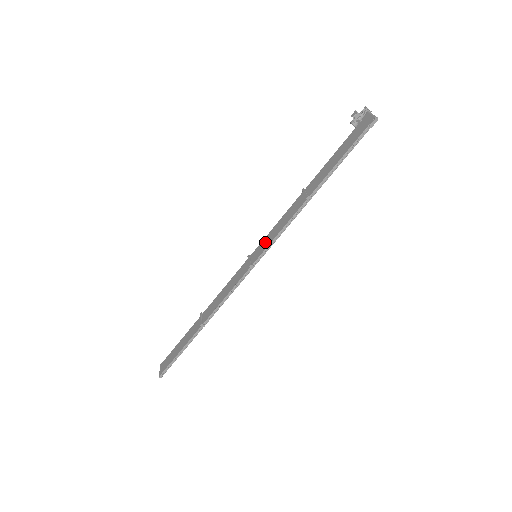
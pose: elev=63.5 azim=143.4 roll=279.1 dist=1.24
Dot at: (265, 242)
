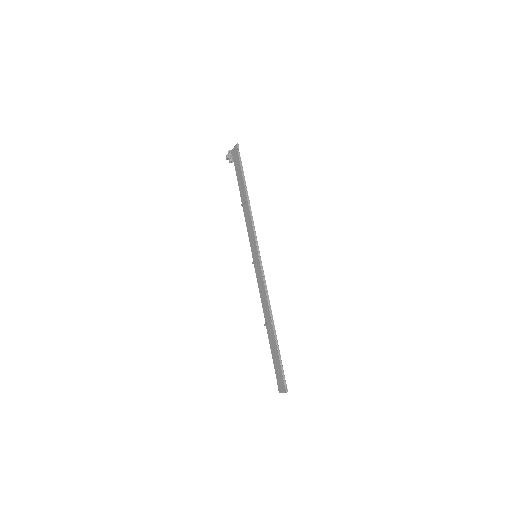
Dot at: (252, 244)
